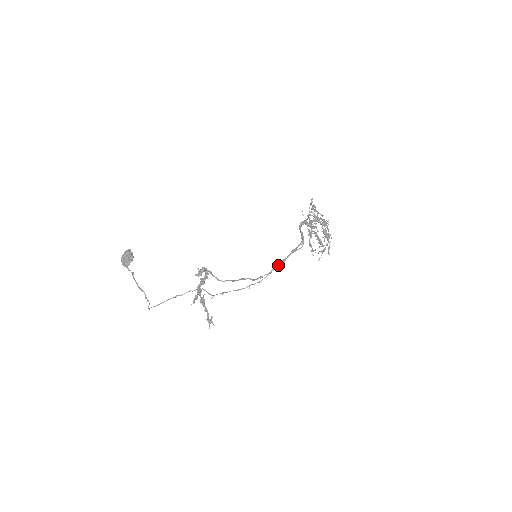
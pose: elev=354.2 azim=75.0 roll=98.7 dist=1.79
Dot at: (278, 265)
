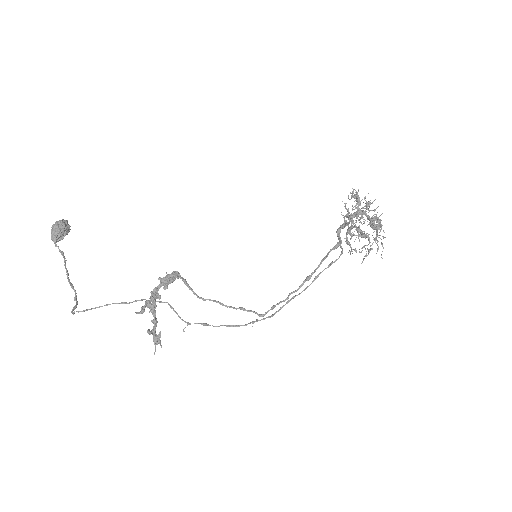
Dot at: occluded
